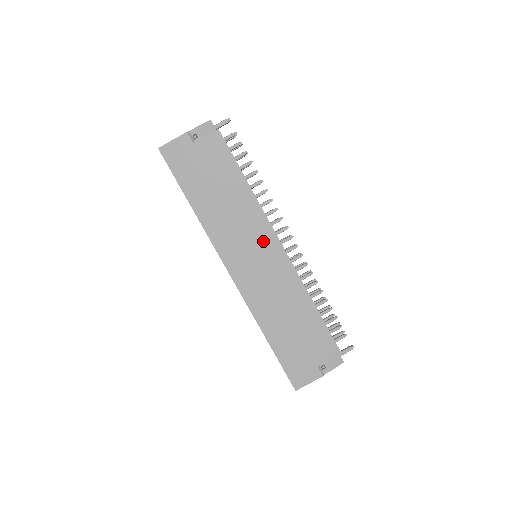
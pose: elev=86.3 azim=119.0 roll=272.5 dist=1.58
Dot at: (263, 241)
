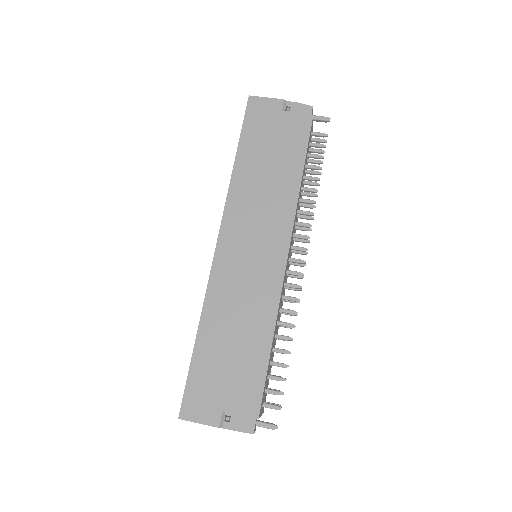
Dot at: (273, 238)
